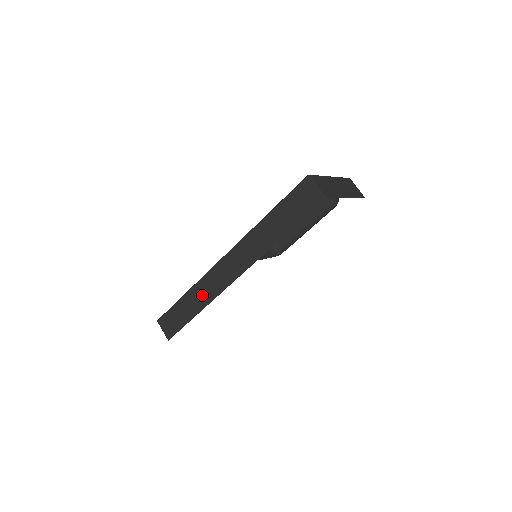
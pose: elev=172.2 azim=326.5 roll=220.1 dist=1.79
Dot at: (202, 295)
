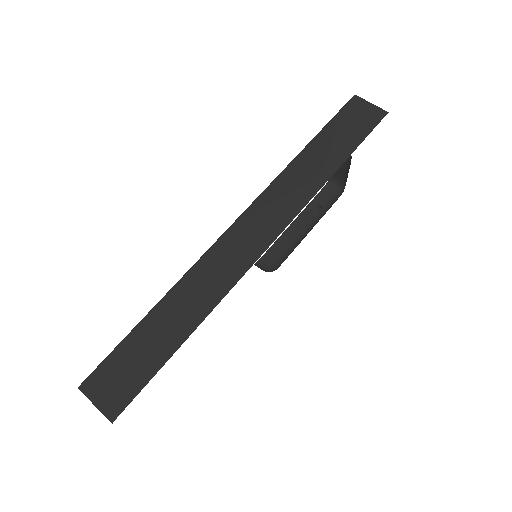
Dot at: (200, 292)
